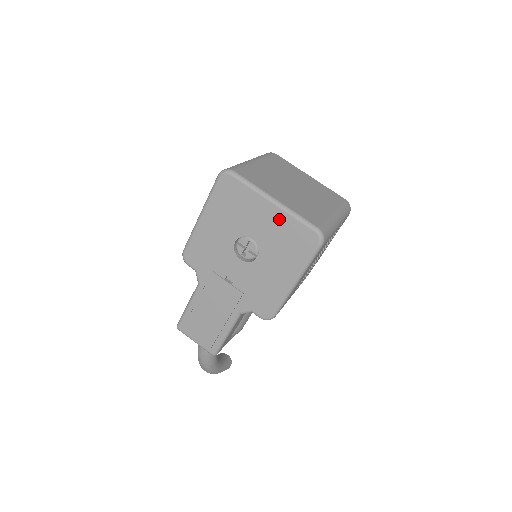
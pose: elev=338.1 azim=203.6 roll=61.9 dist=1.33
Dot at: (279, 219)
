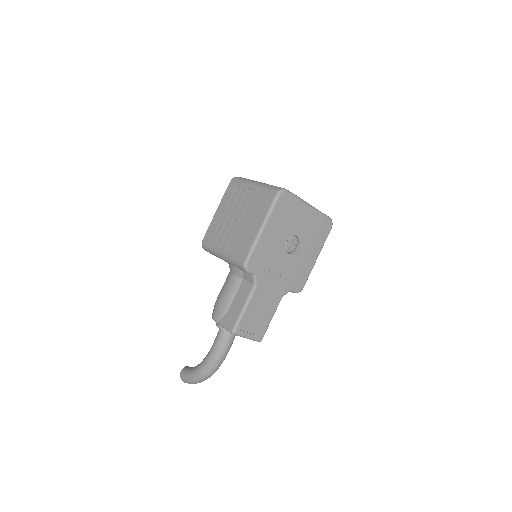
Dot at: (313, 217)
